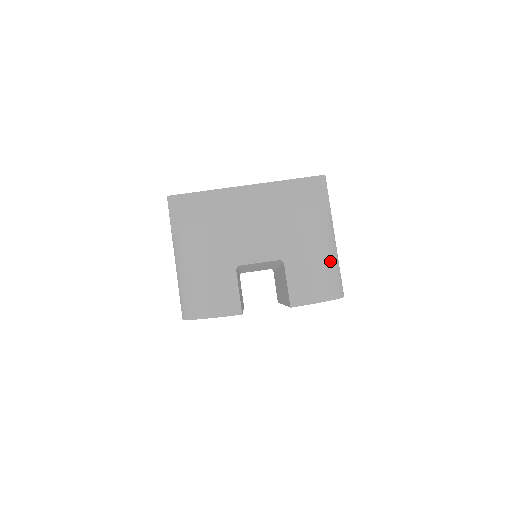
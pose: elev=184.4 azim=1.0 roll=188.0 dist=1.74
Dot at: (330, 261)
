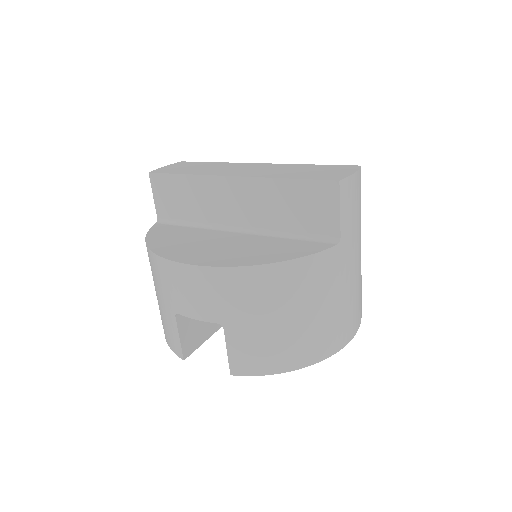
Dot at: (307, 321)
